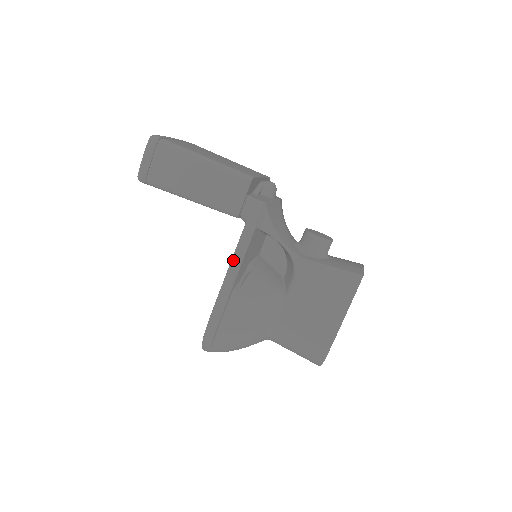
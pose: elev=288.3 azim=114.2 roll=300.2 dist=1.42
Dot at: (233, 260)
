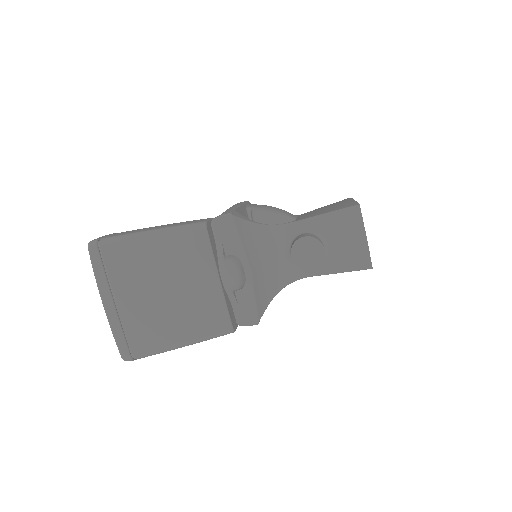
Dot at: occluded
